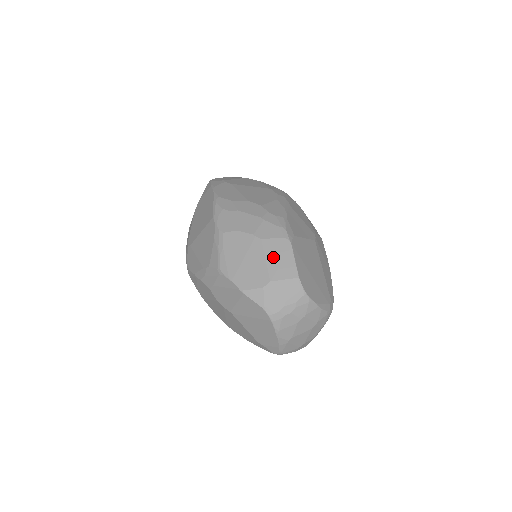
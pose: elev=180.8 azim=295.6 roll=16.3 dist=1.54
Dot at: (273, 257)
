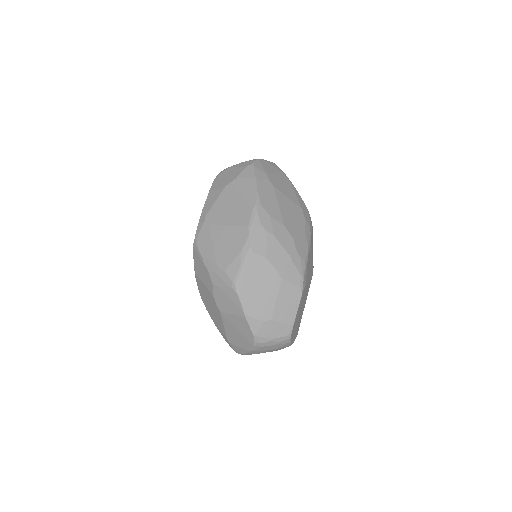
Dot at: (283, 300)
